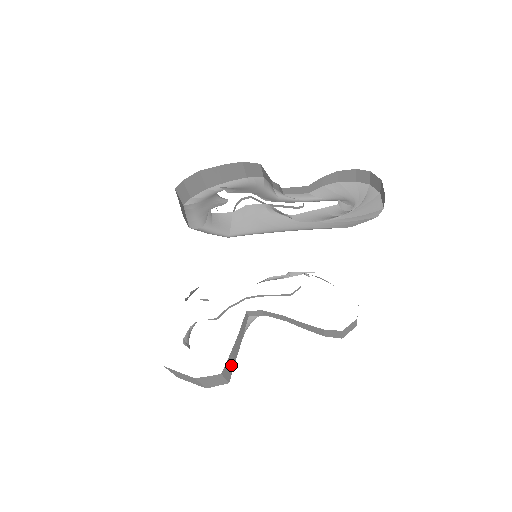
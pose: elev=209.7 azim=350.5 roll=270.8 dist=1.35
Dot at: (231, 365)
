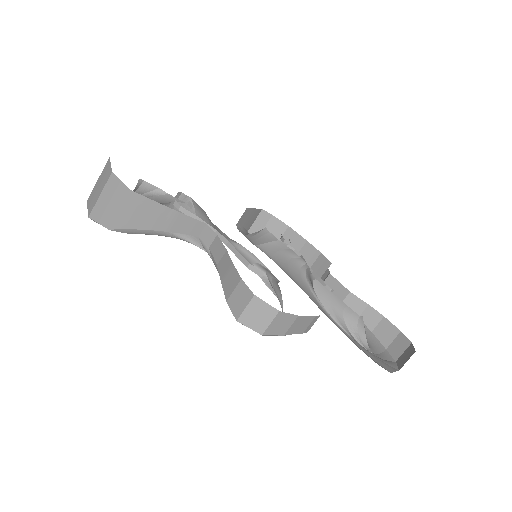
Dot at: (137, 218)
